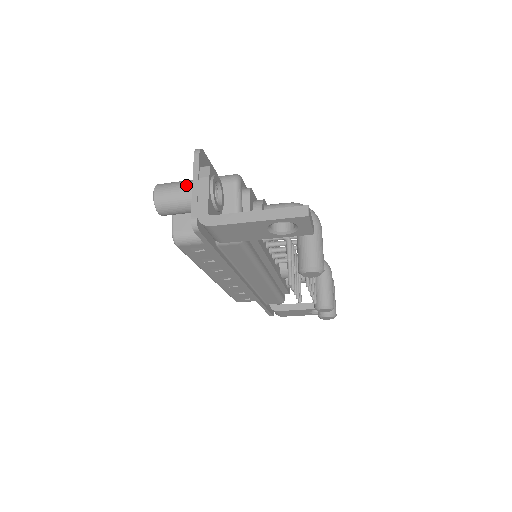
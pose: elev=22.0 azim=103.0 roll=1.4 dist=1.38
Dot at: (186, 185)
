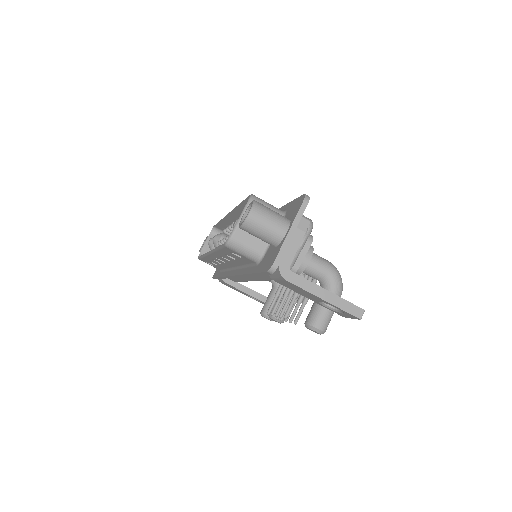
Dot at: (281, 224)
